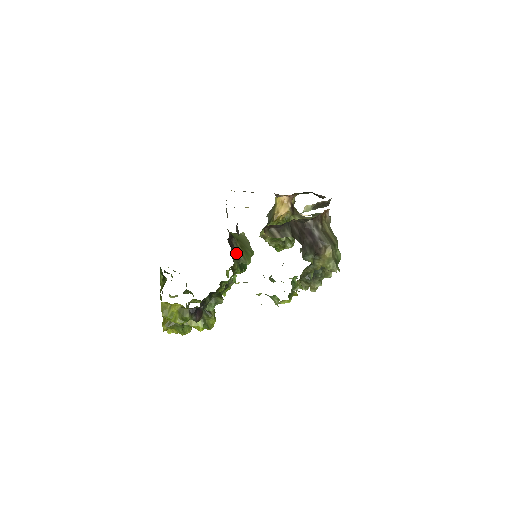
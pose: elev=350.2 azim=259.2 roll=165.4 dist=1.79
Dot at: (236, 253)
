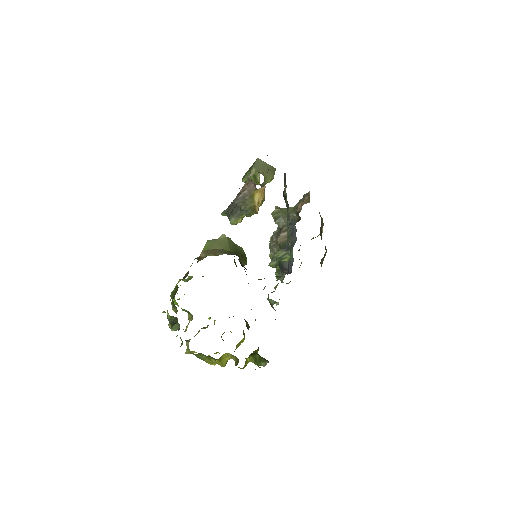
Dot at: occluded
